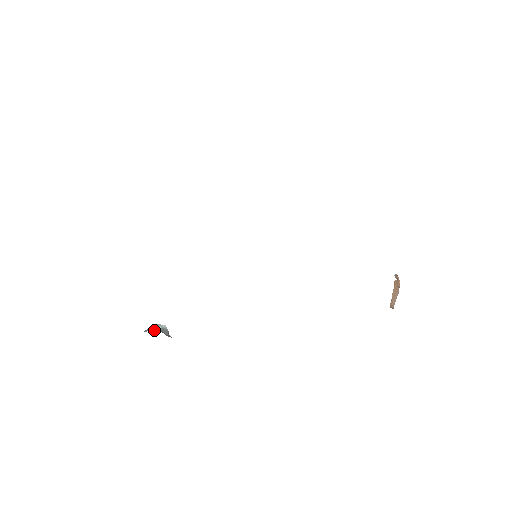
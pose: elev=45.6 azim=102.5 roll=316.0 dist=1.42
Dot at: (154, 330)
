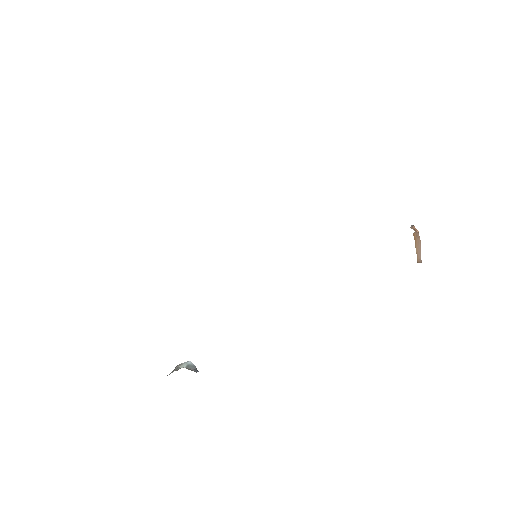
Dot at: (178, 369)
